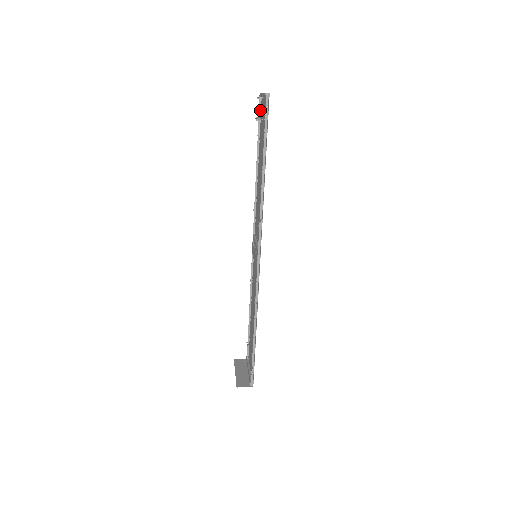
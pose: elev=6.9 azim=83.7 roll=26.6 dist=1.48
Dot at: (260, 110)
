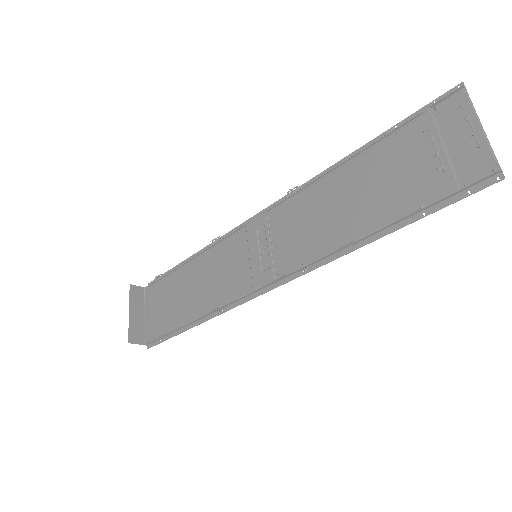
Dot at: (437, 107)
